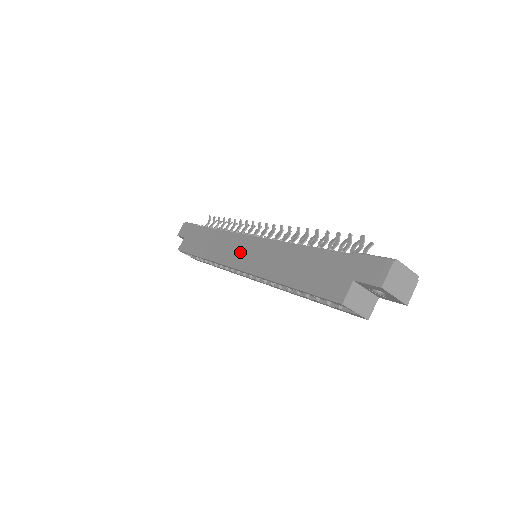
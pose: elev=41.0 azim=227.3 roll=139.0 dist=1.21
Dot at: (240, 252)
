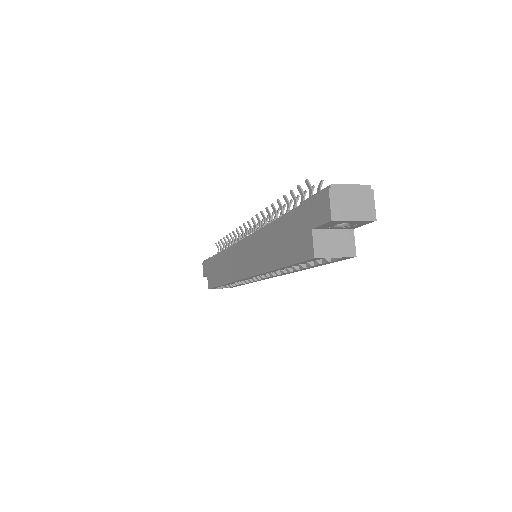
Dot at: (239, 261)
